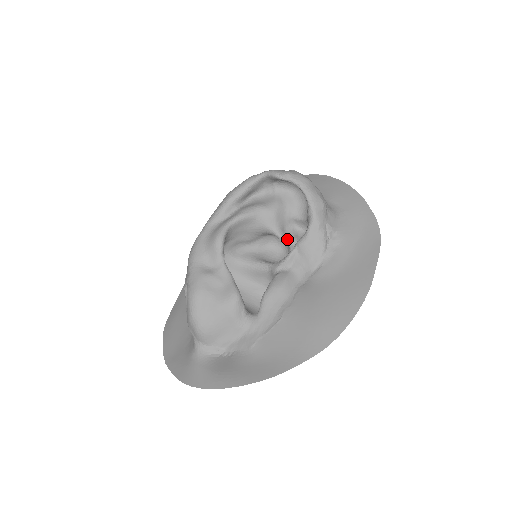
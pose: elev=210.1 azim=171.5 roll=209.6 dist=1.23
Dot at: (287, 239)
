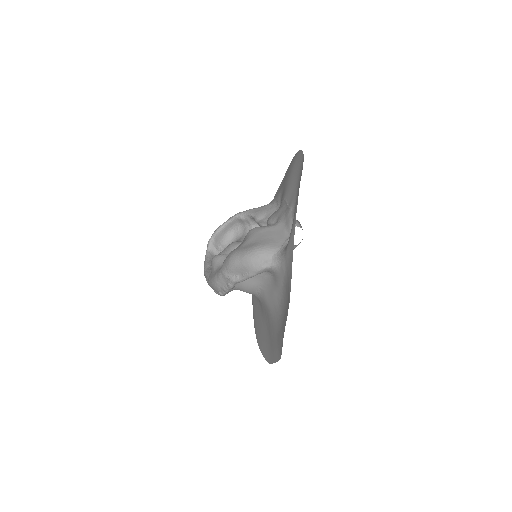
Dot at: occluded
